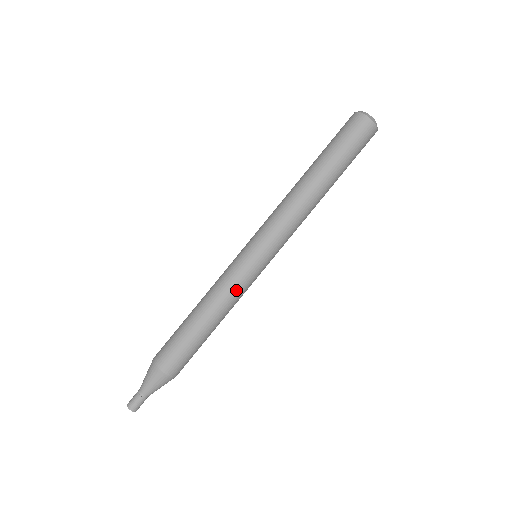
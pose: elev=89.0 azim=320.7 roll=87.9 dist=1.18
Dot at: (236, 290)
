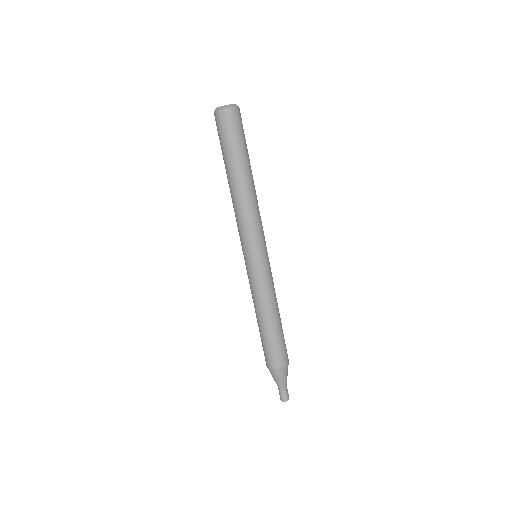
Dot at: (271, 285)
